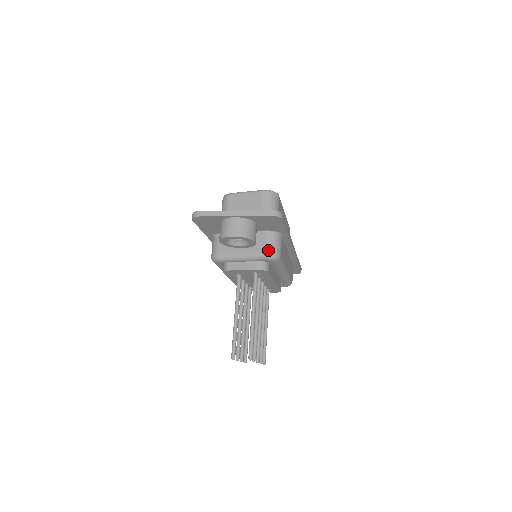
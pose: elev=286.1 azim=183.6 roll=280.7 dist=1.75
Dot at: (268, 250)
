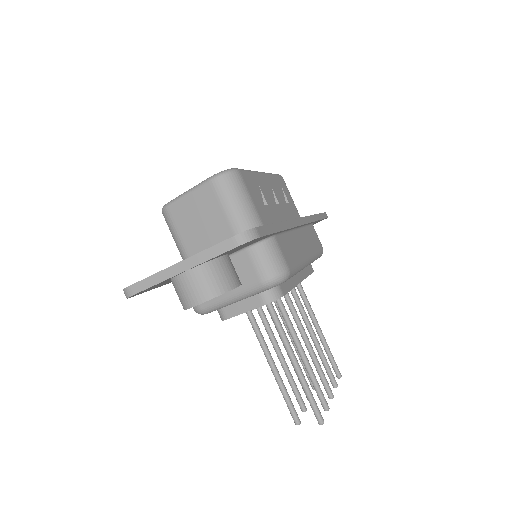
Dot at: (265, 276)
